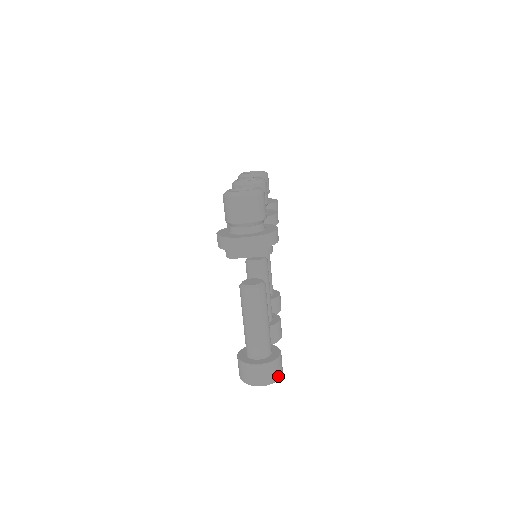
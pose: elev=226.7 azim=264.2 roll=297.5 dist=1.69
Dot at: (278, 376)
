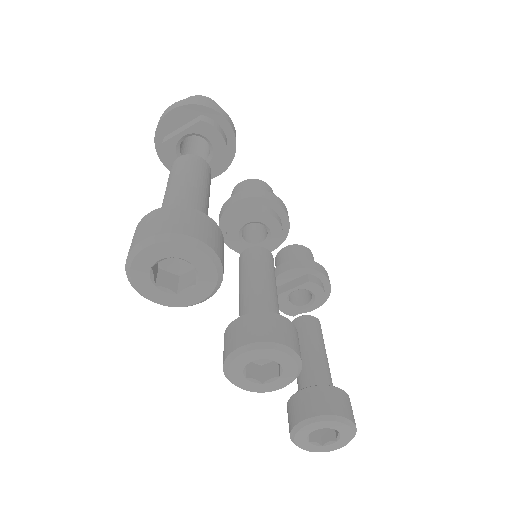
Dot at: (191, 232)
